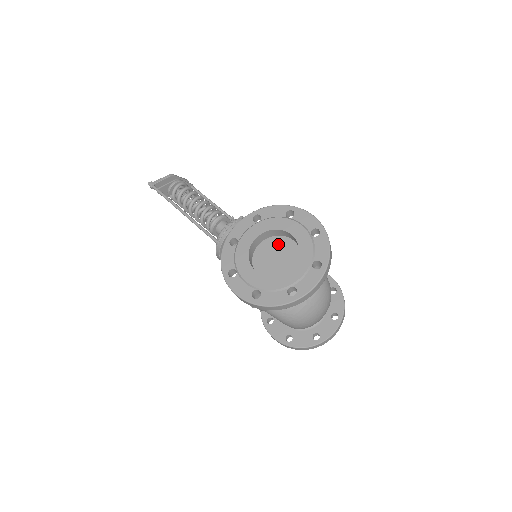
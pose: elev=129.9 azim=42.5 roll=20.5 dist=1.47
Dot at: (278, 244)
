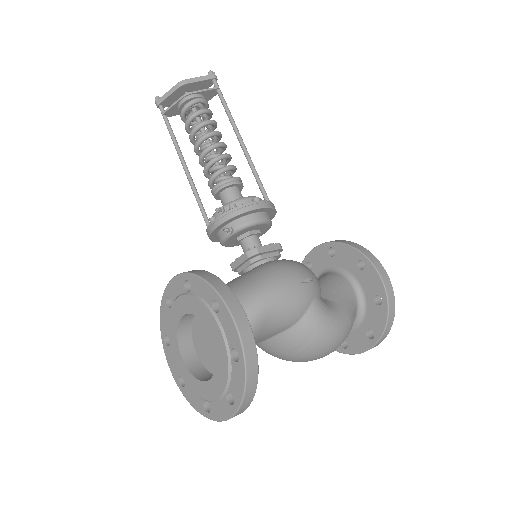
Dot at: occluded
